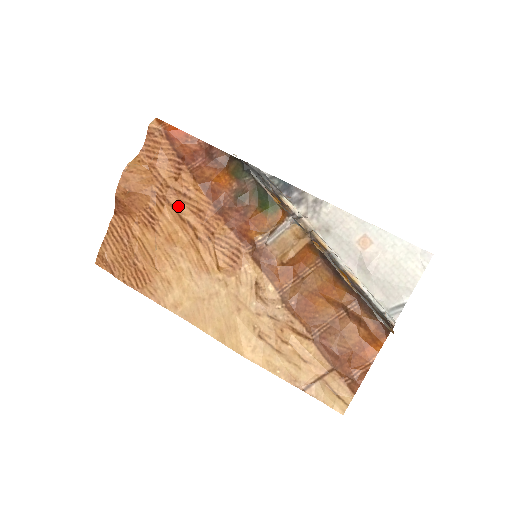
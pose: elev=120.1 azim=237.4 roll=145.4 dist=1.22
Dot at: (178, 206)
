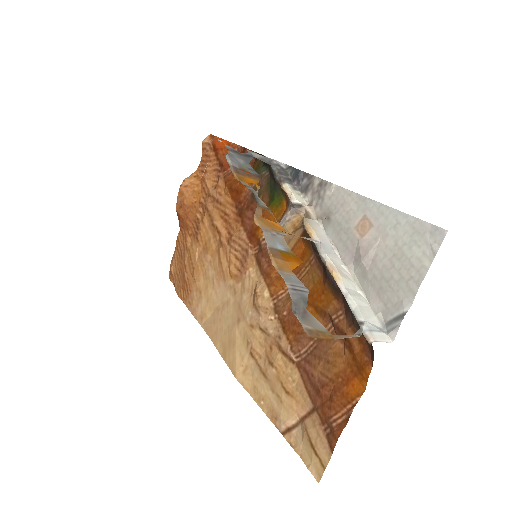
Dot at: (212, 213)
